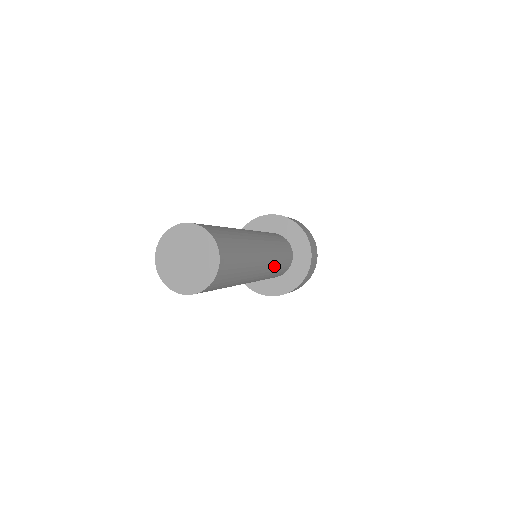
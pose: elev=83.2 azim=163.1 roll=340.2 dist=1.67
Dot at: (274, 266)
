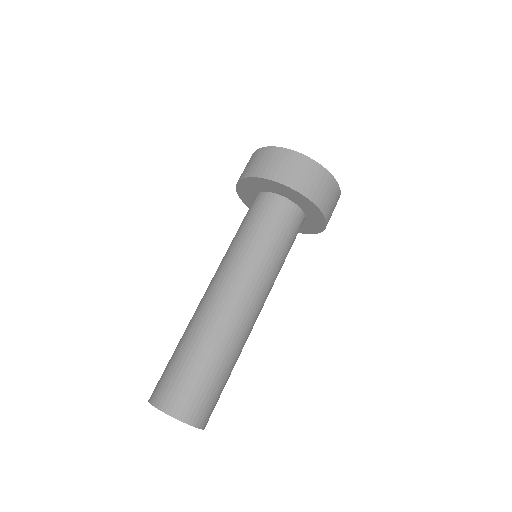
Dot at: (275, 278)
